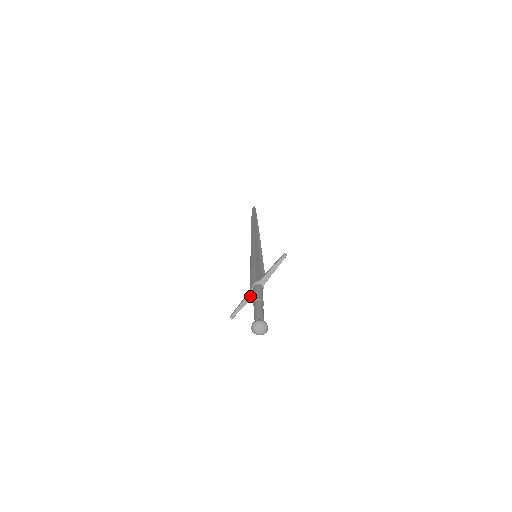
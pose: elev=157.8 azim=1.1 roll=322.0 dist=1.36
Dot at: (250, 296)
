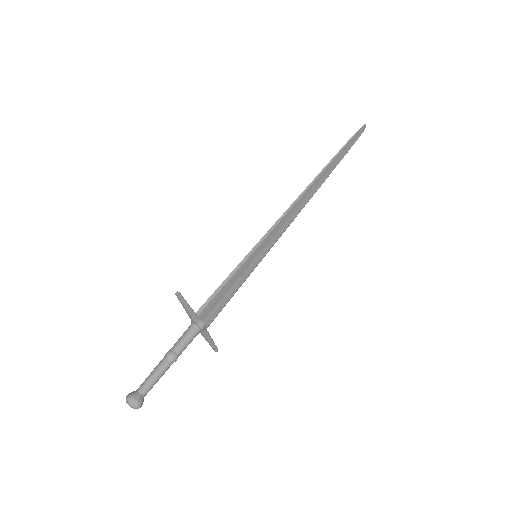
Dot at: (202, 333)
